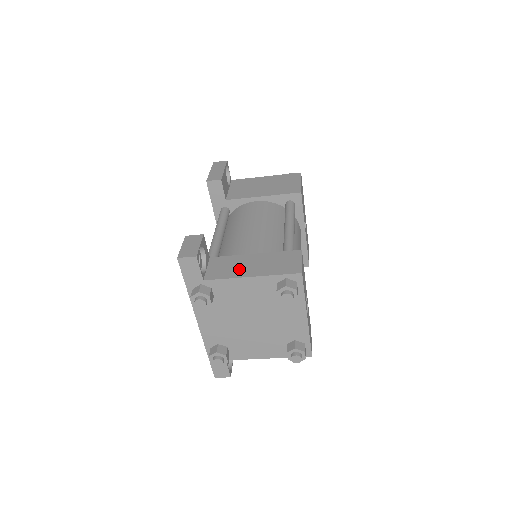
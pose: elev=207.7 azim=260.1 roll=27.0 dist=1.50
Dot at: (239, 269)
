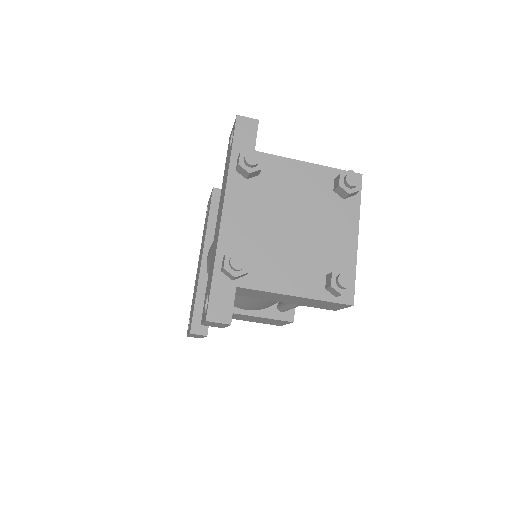
Dot at: occluded
